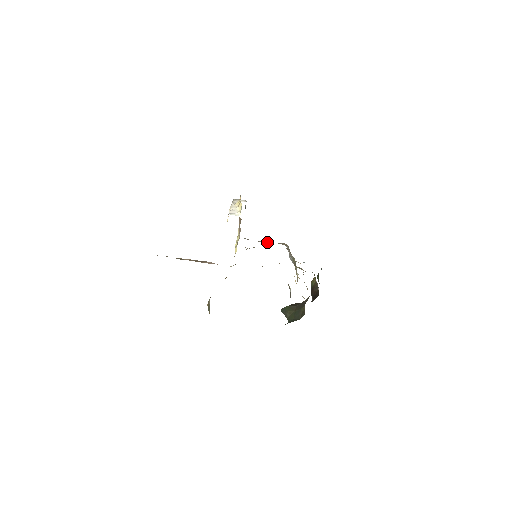
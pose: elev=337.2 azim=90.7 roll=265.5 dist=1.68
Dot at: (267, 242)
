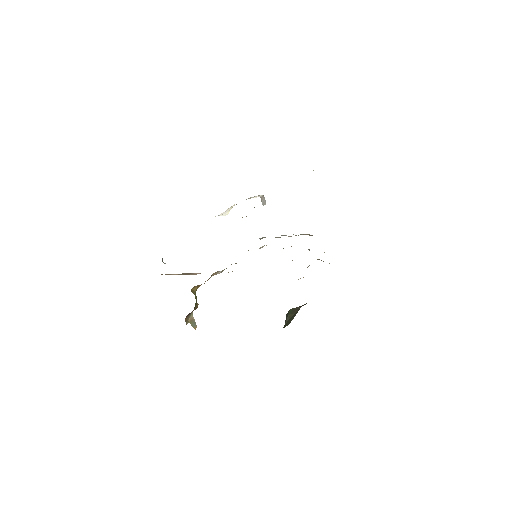
Dot at: occluded
